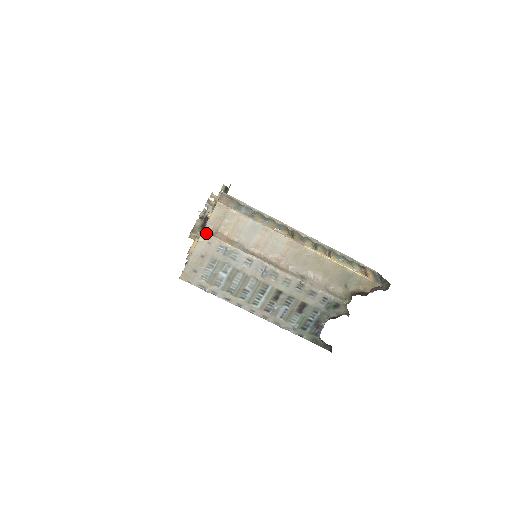
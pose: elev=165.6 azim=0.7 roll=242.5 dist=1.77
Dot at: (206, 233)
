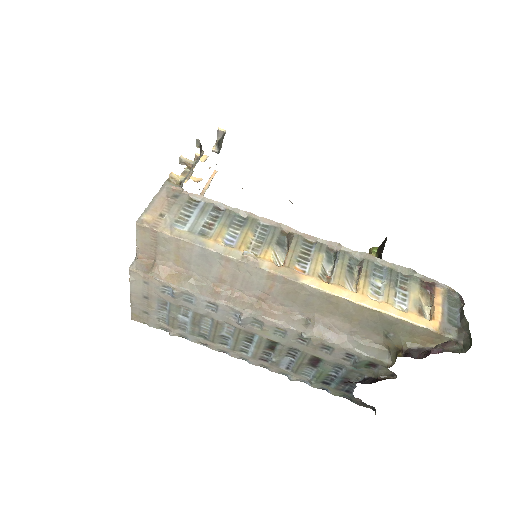
Dot at: (135, 271)
